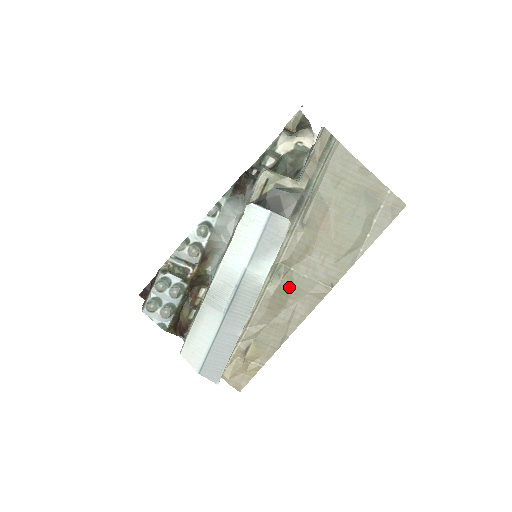
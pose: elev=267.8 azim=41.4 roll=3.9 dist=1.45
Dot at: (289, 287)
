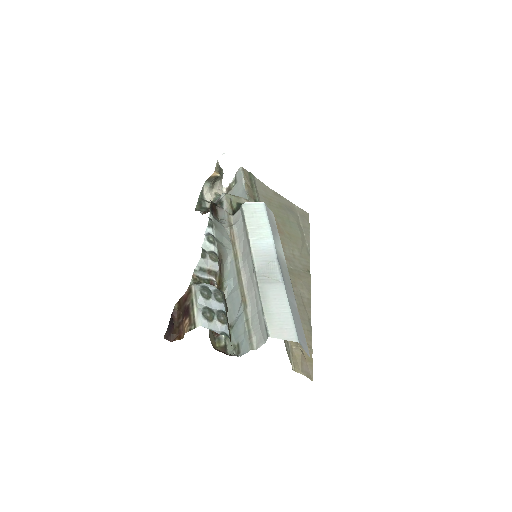
Dot at: occluded
